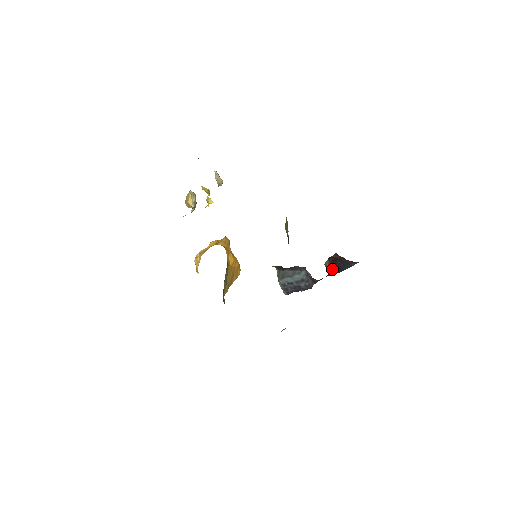
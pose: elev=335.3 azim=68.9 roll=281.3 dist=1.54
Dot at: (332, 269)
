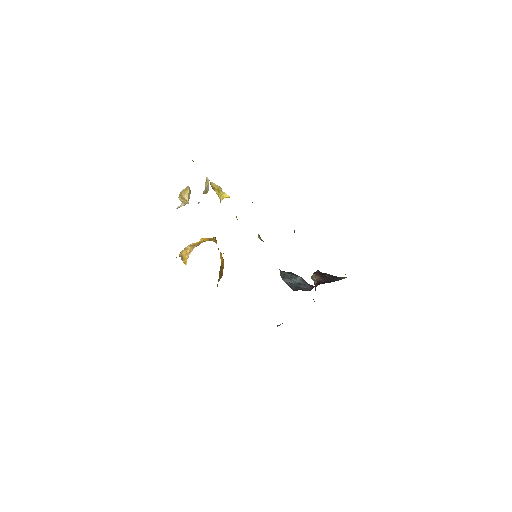
Dot at: (323, 280)
